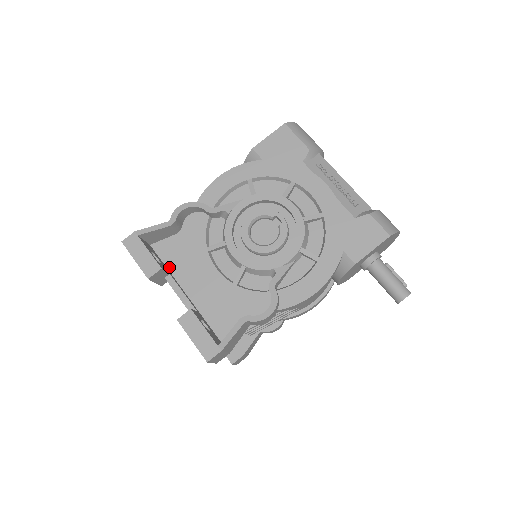
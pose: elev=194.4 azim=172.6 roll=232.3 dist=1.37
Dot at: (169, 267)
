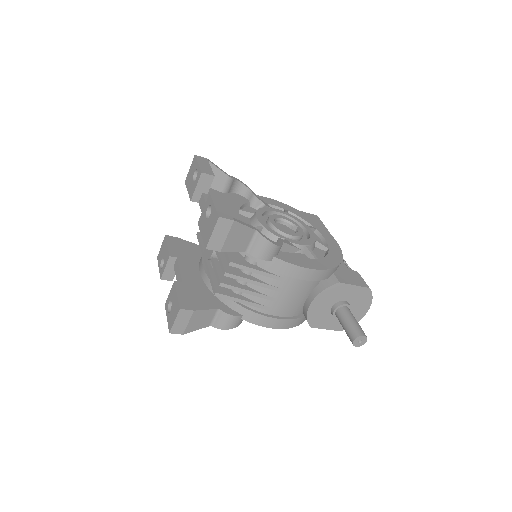
Dot at: occluded
